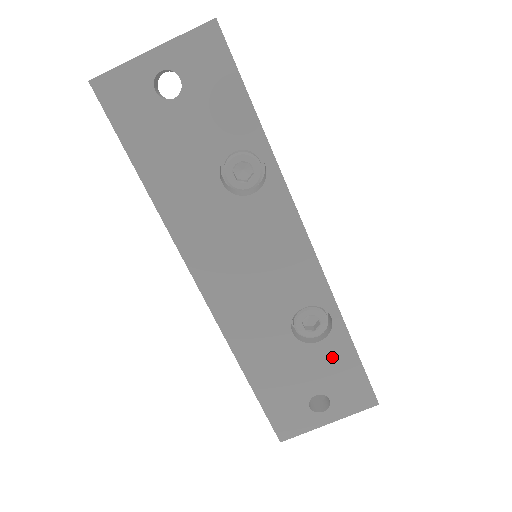
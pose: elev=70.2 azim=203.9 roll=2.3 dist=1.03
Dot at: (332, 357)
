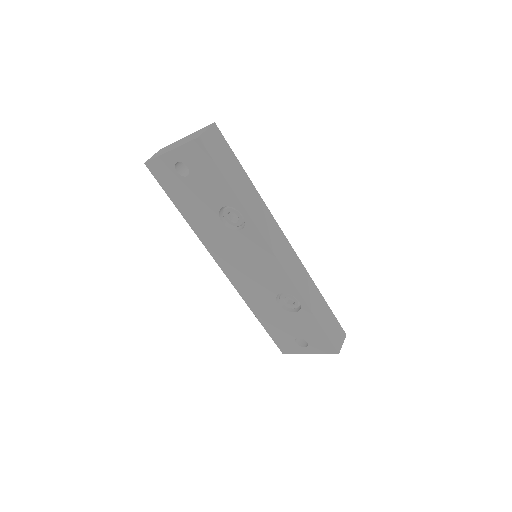
Dot at: (304, 322)
